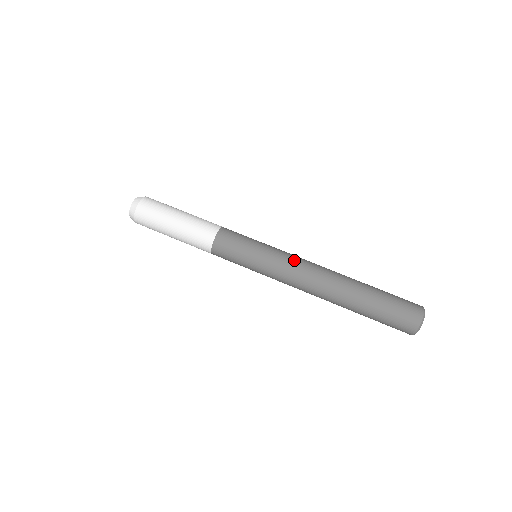
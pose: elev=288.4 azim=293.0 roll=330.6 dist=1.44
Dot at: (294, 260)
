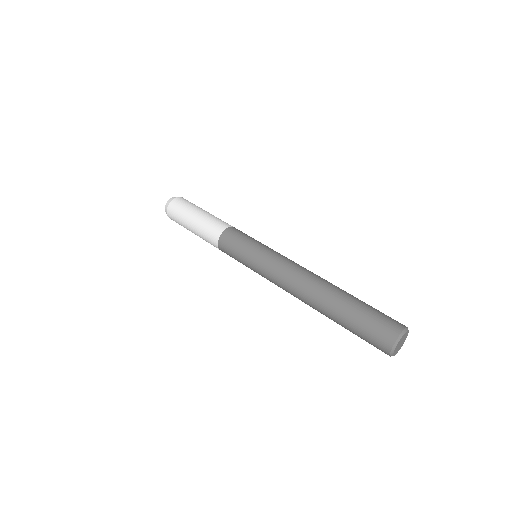
Dot at: (285, 261)
